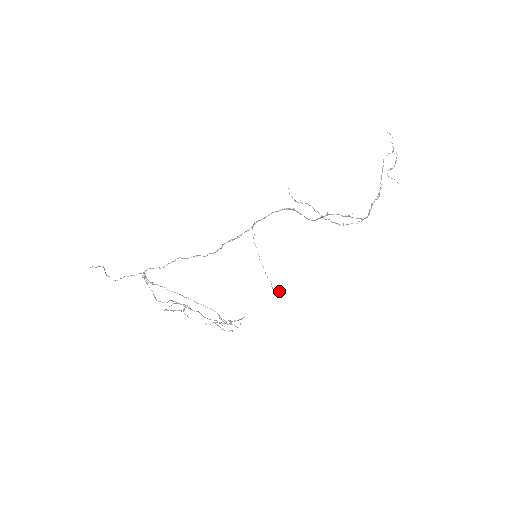
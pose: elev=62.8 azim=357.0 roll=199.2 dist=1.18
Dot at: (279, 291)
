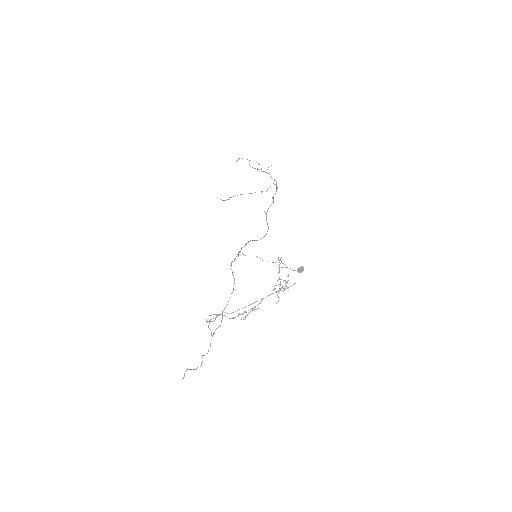
Dot at: (300, 267)
